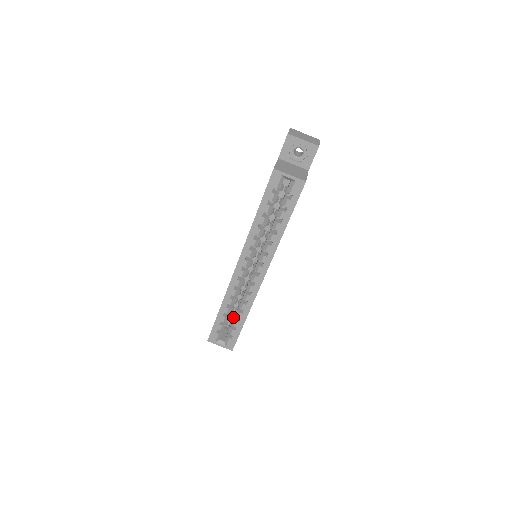
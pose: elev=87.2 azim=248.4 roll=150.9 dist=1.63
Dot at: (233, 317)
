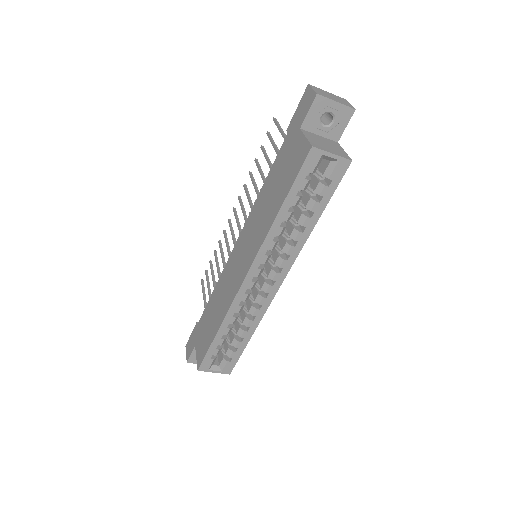
Dot at: occluded
